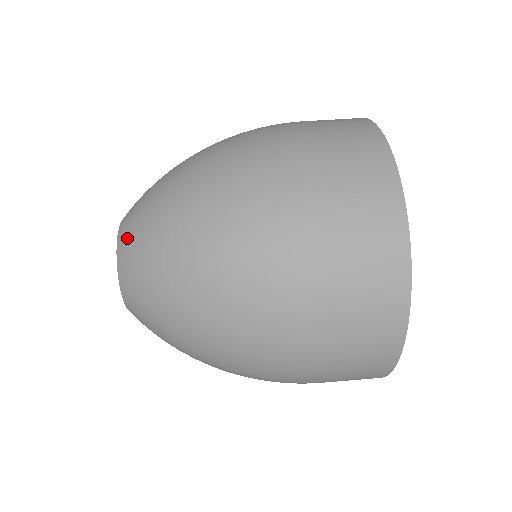
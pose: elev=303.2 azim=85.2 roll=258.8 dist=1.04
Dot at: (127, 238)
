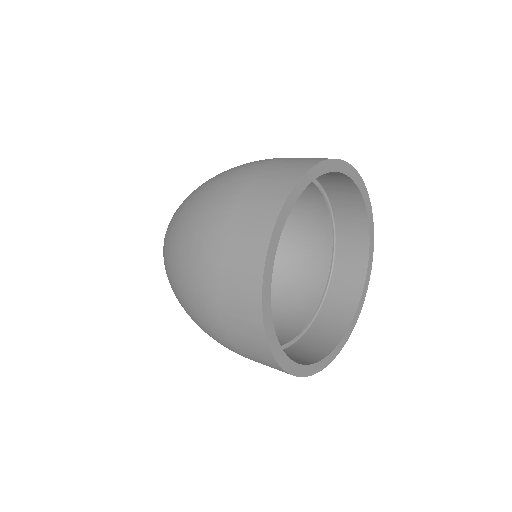
Dot at: occluded
